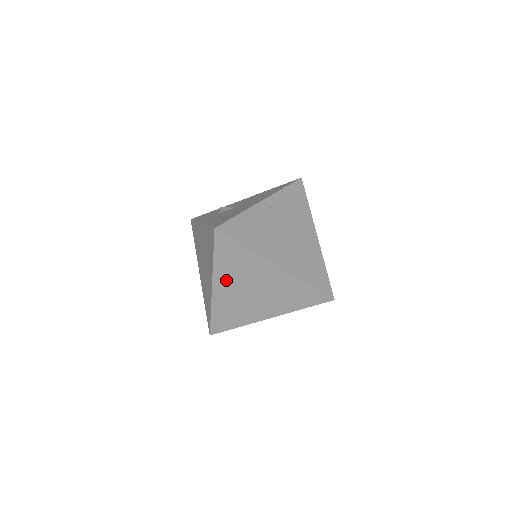
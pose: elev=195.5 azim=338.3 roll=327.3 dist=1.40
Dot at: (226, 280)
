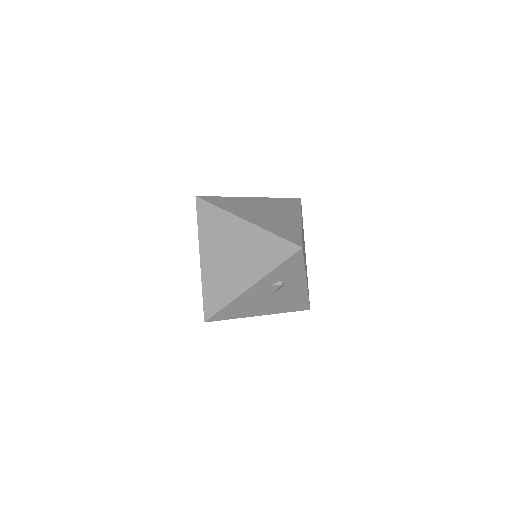
Dot at: (209, 248)
